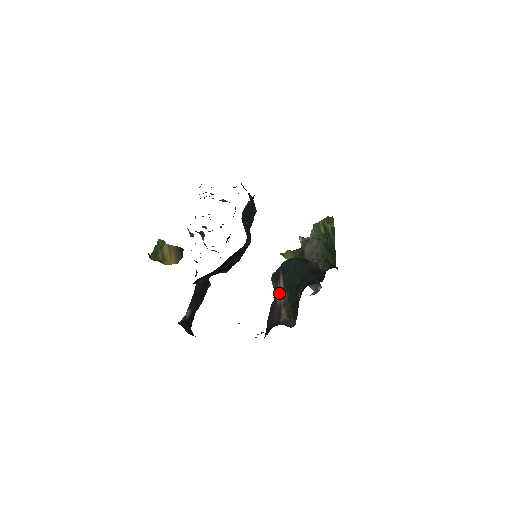
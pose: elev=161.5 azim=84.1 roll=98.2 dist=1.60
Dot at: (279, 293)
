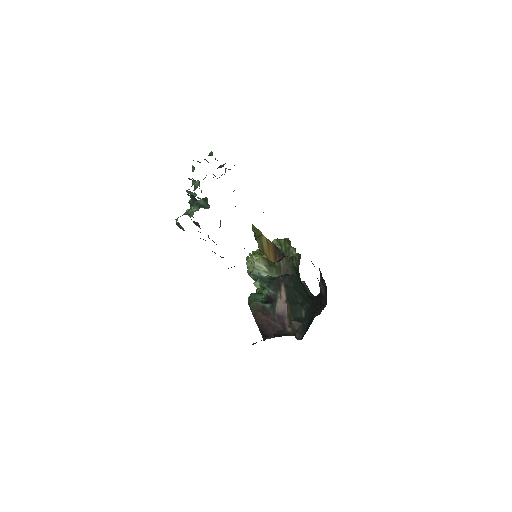
Dot at: (282, 303)
